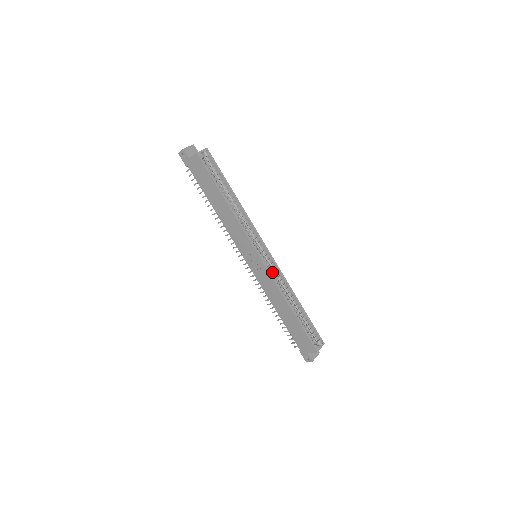
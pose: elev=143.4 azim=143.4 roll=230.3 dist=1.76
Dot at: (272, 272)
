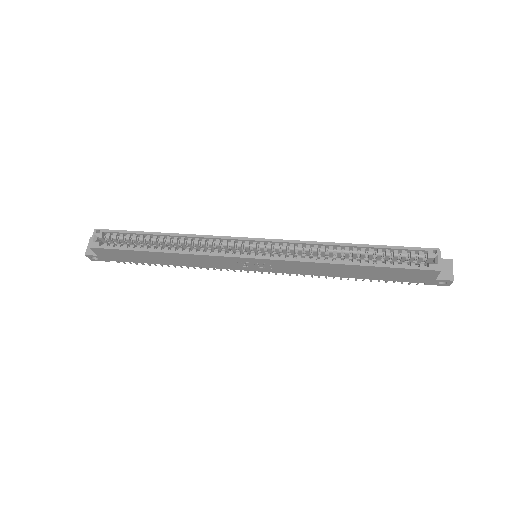
Dot at: occluded
